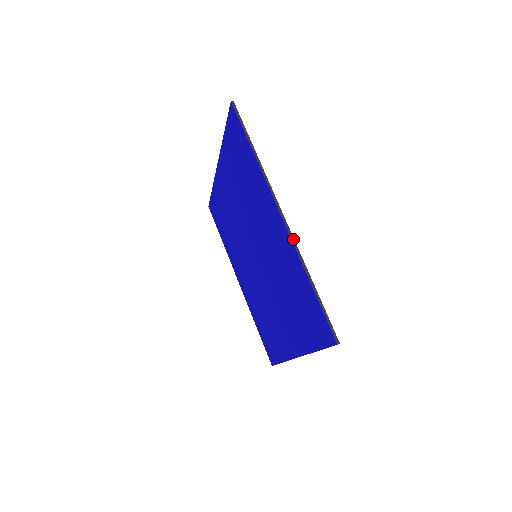
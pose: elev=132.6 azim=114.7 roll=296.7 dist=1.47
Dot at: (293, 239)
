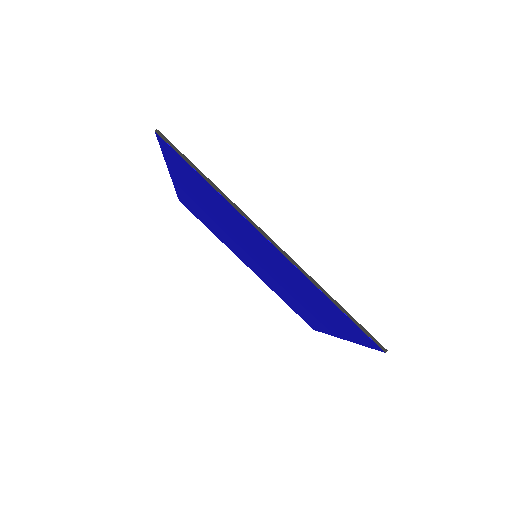
Dot at: (295, 263)
